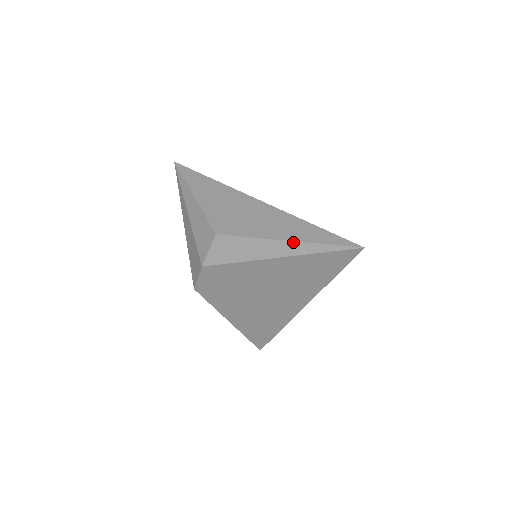
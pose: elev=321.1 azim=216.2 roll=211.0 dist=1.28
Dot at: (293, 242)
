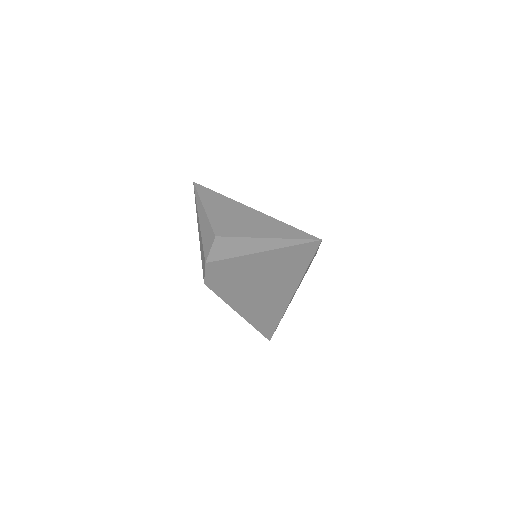
Dot at: (270, 239)
